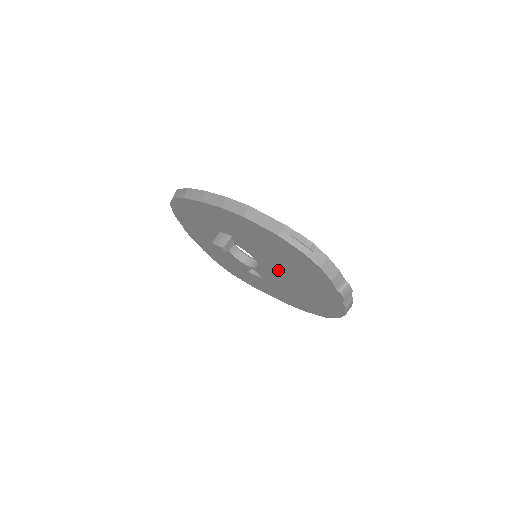
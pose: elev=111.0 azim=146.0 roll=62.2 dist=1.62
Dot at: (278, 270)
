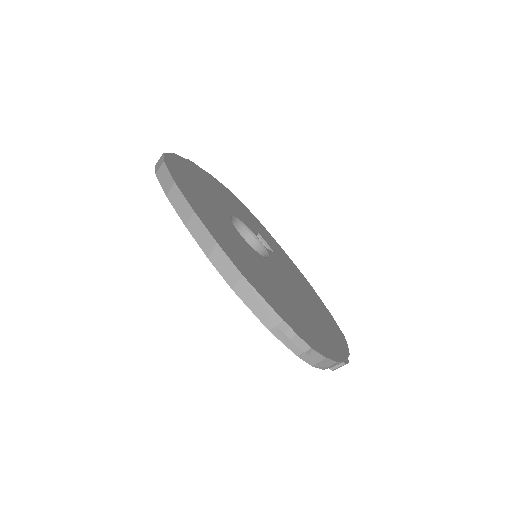
Dot at: occluded
